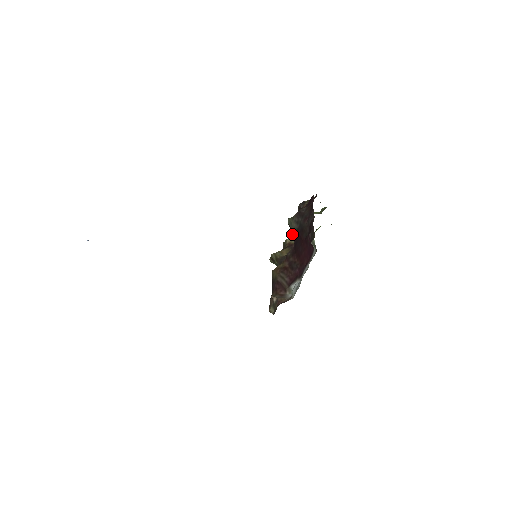
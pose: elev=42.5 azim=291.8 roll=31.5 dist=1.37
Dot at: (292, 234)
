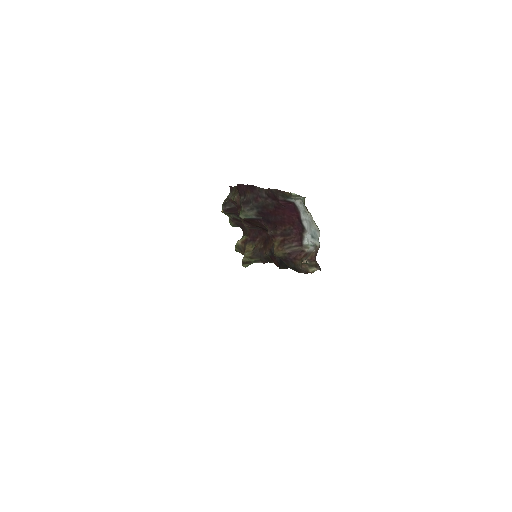
Dot at: (254, 222)
